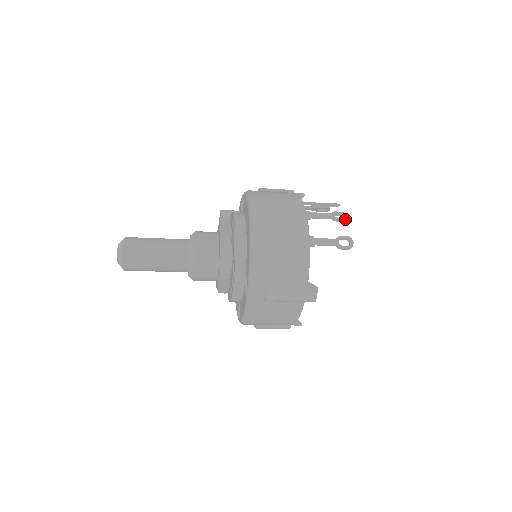
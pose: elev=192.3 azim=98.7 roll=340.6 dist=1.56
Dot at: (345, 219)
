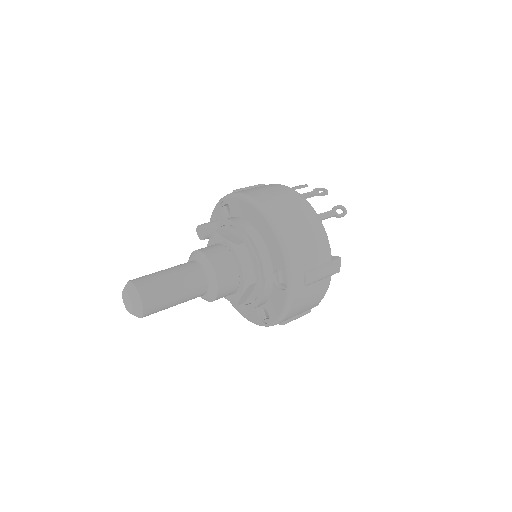
Dot at: (327, 192)
